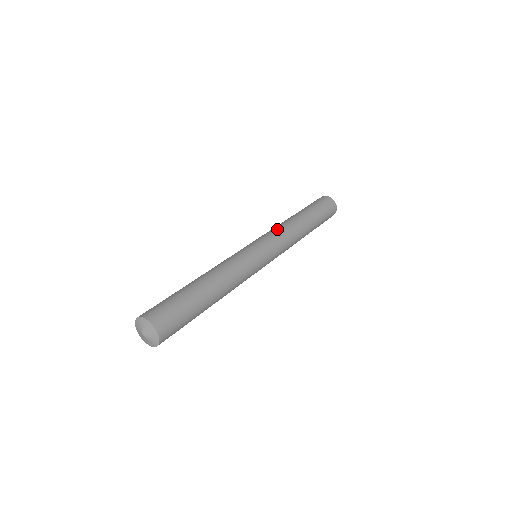
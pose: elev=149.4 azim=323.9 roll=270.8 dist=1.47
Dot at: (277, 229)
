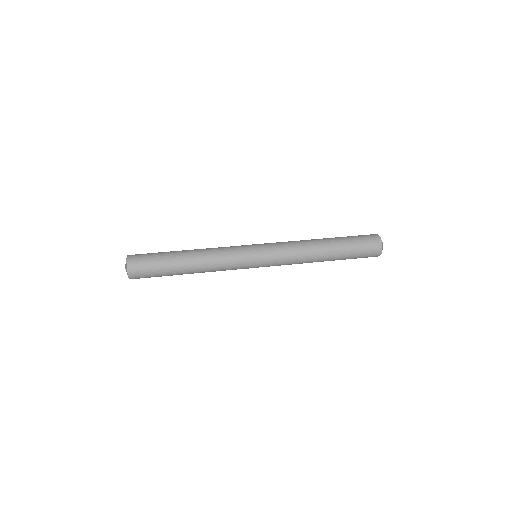
Dot at: (291, 252)
